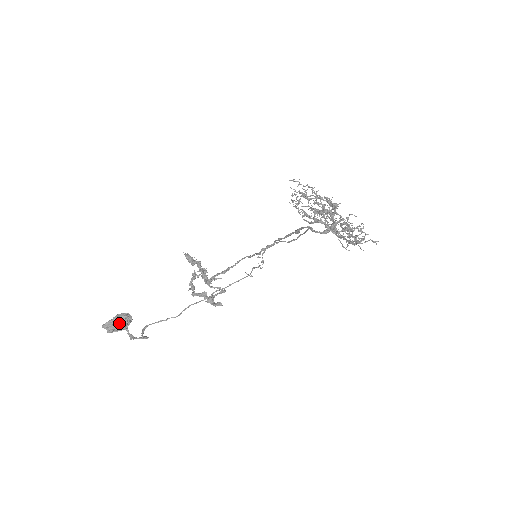
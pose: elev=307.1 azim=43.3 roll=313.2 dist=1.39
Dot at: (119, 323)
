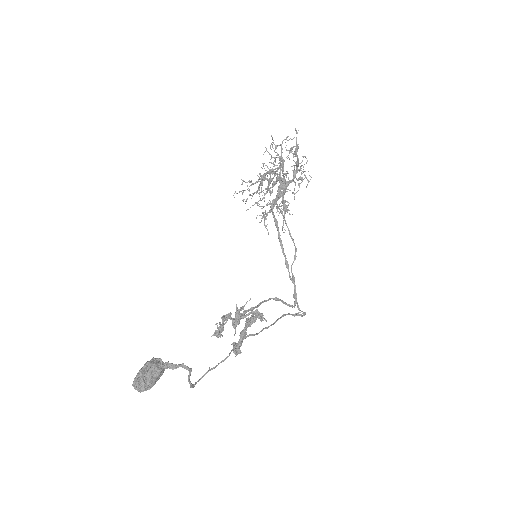
Dot at: (146, 363)
